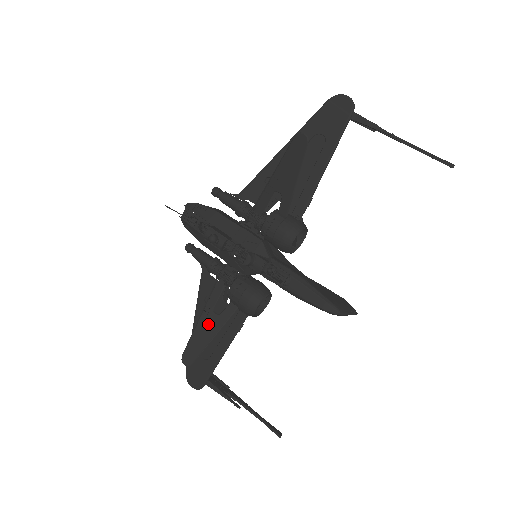
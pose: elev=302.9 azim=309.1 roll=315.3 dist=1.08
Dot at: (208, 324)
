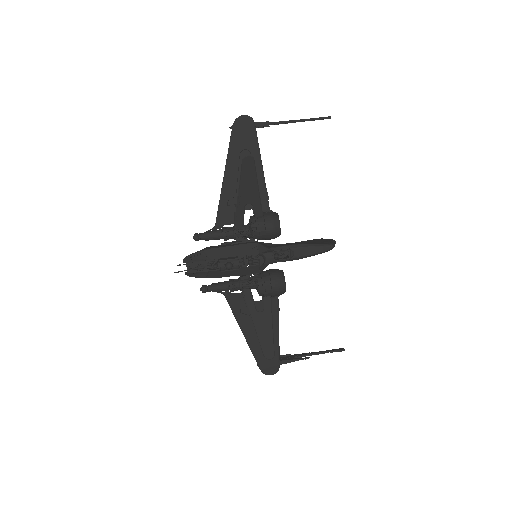
Dot at: (262, 322)
